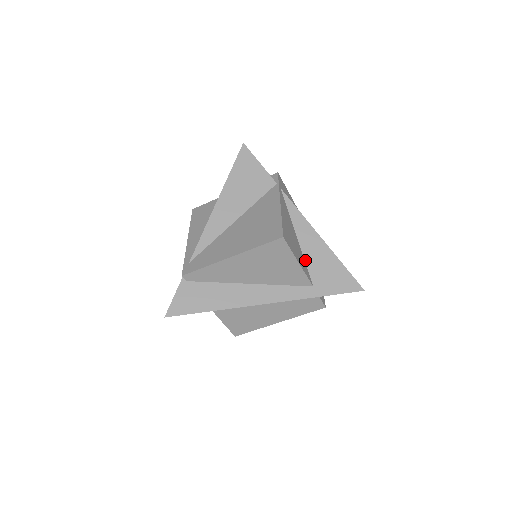
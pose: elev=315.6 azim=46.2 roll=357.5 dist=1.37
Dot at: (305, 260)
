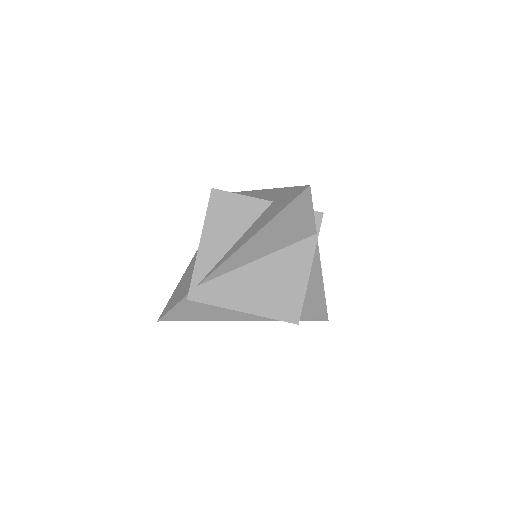
Dot at: occluded
